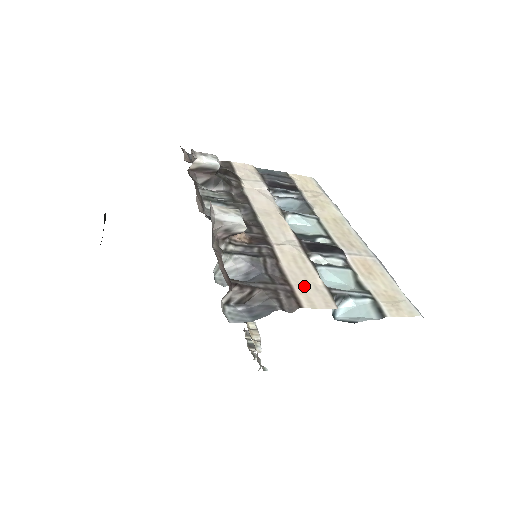
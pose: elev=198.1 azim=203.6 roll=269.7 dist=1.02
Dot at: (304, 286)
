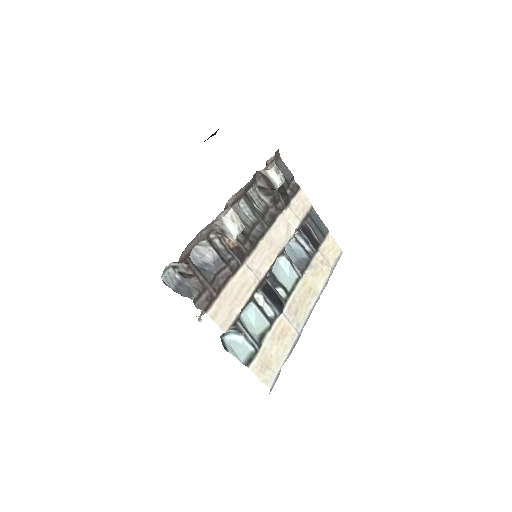
Dot at: (226, 303)
